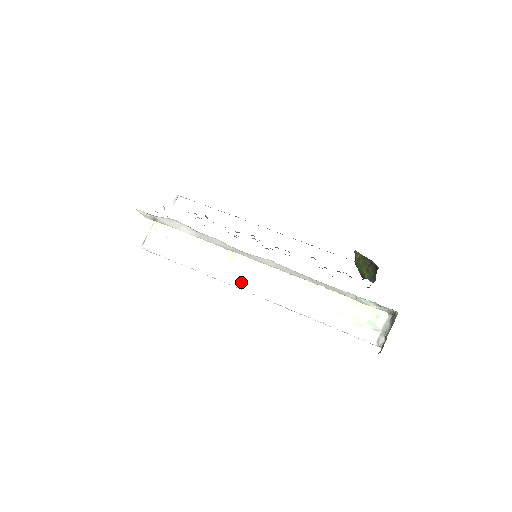
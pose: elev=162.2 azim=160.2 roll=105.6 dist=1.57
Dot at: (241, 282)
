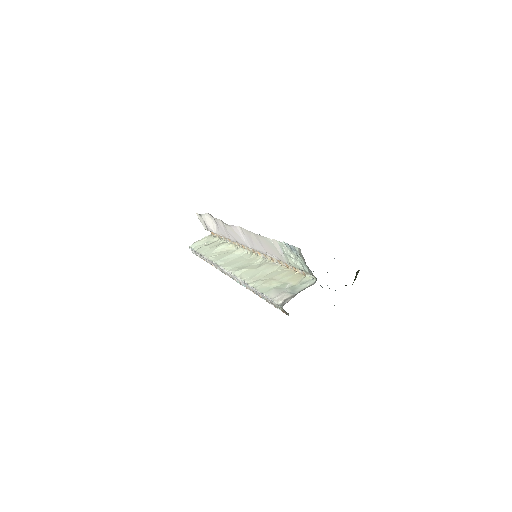
Dot at: (223, 262)
